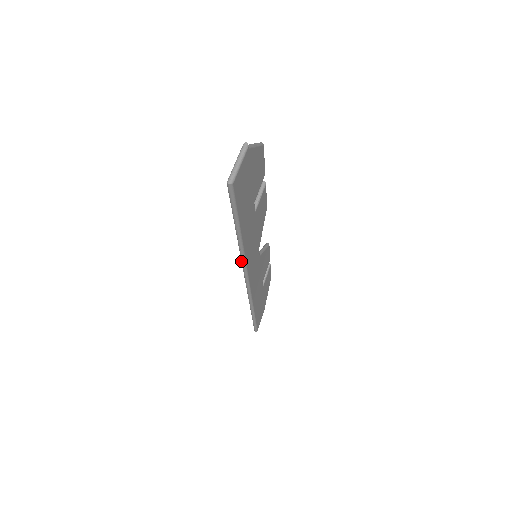
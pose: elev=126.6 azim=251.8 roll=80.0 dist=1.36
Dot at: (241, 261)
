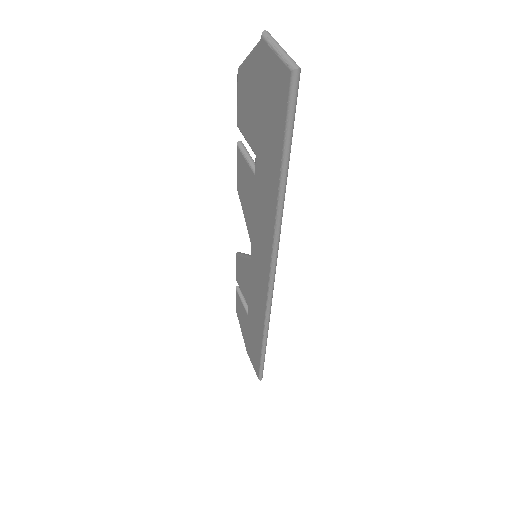
Dot at: (273, 248)
